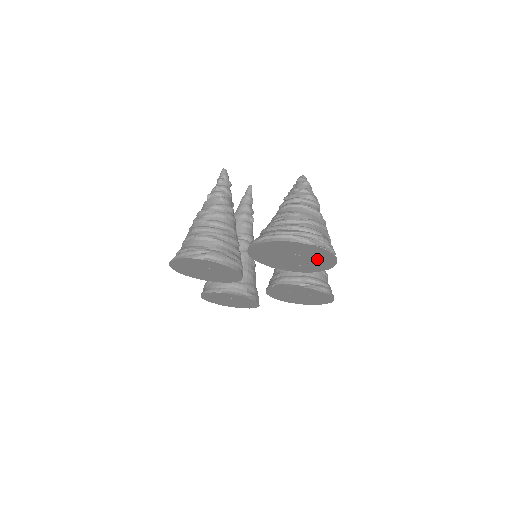
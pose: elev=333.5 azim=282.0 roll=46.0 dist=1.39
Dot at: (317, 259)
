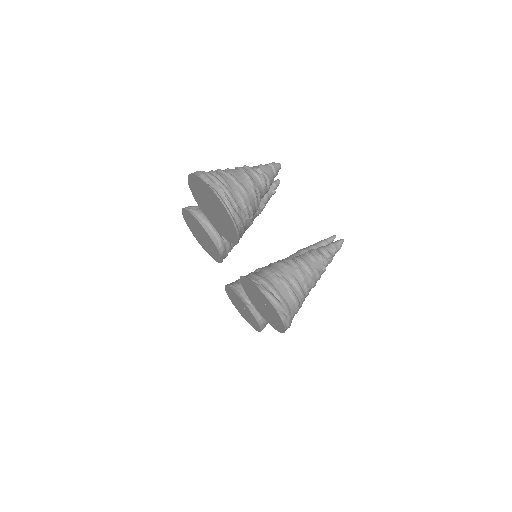
Dot at: (222, 213)
